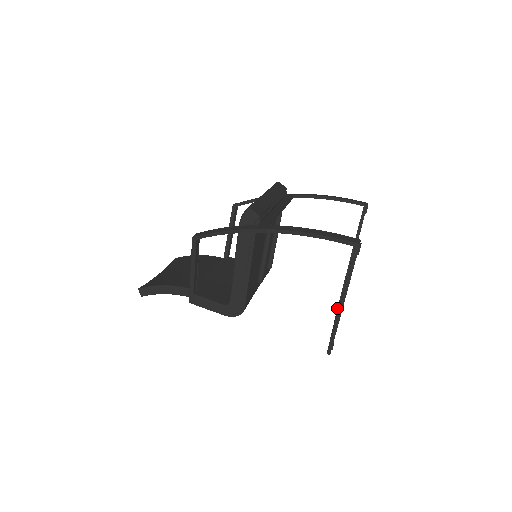
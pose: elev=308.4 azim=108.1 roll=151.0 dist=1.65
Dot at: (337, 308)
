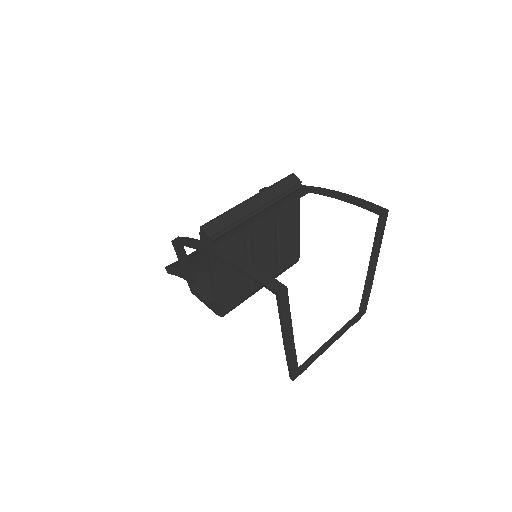
Dot at: (347, 322)
